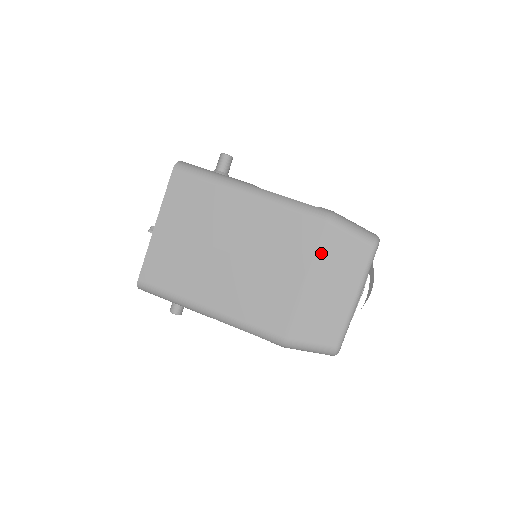
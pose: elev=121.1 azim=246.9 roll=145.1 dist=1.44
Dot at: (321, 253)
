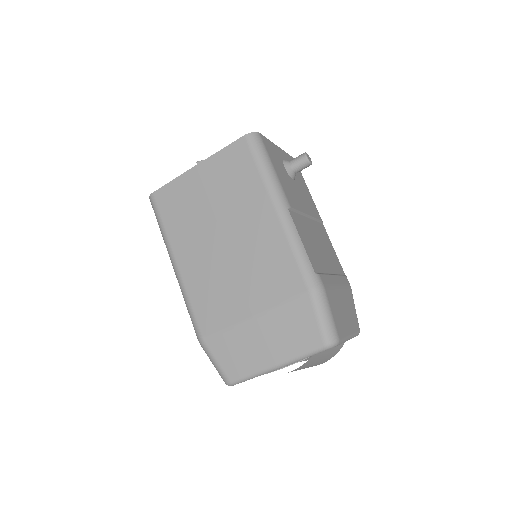
Dot at: (282, 309)
